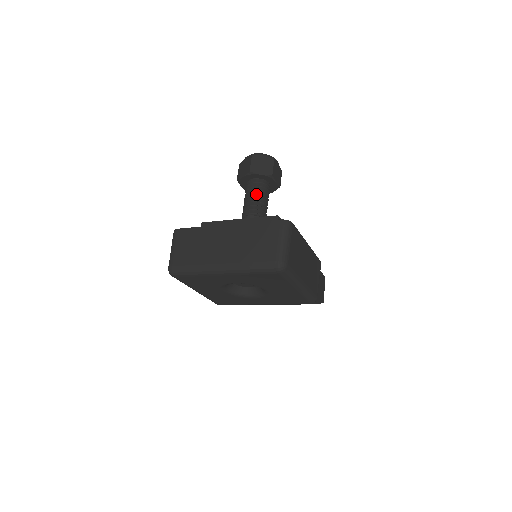
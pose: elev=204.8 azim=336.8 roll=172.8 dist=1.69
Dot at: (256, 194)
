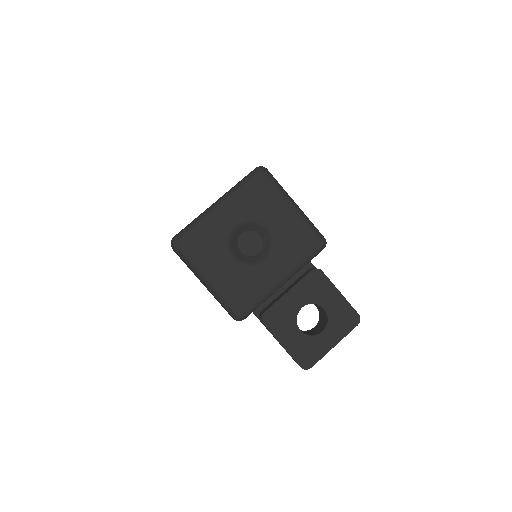
Dot at: occluded
